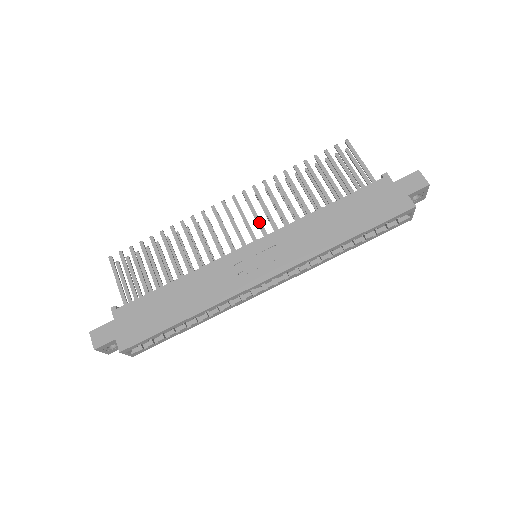
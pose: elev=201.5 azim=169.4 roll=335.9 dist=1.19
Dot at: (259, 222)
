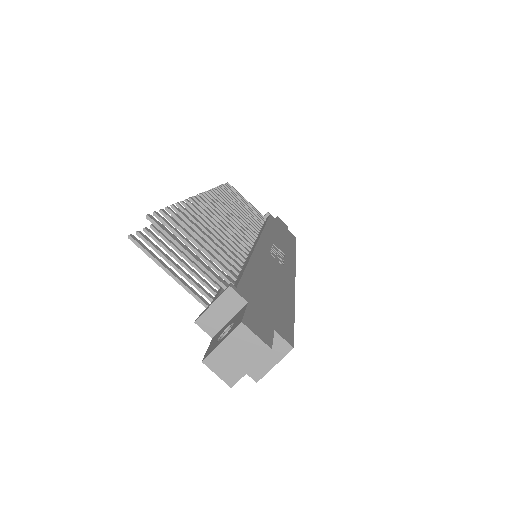
Dot at: (241, 223)
